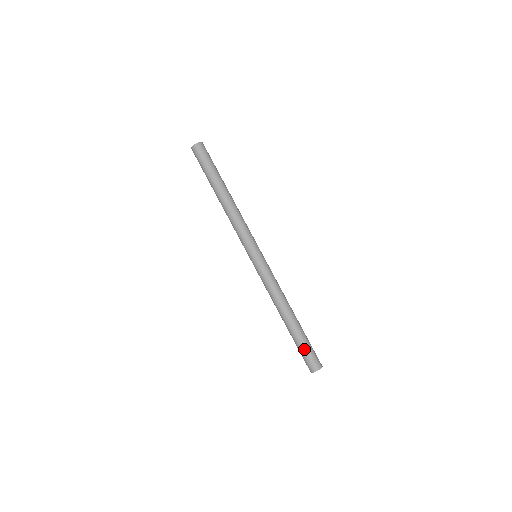
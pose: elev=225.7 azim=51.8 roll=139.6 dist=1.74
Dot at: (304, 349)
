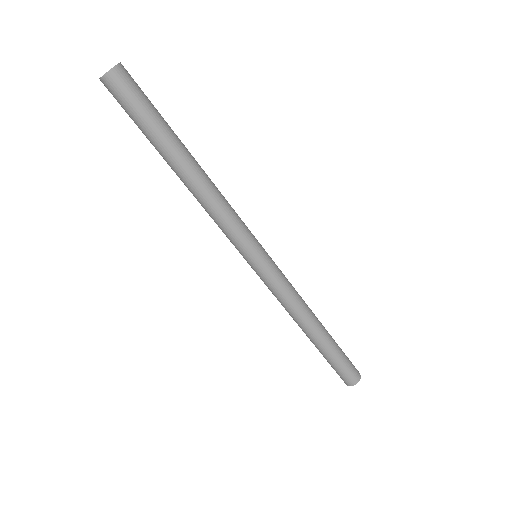
Dot at: (337, 365)
